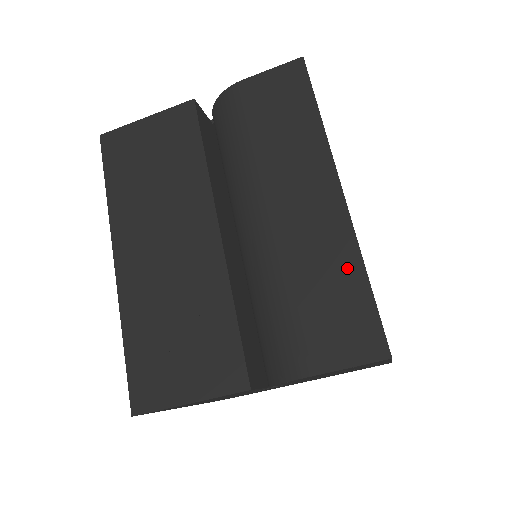
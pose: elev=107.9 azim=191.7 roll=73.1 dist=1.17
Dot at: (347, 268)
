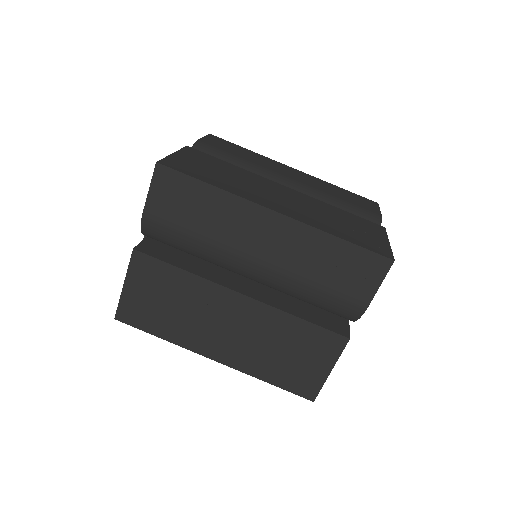
Dot at: (325, 245)
